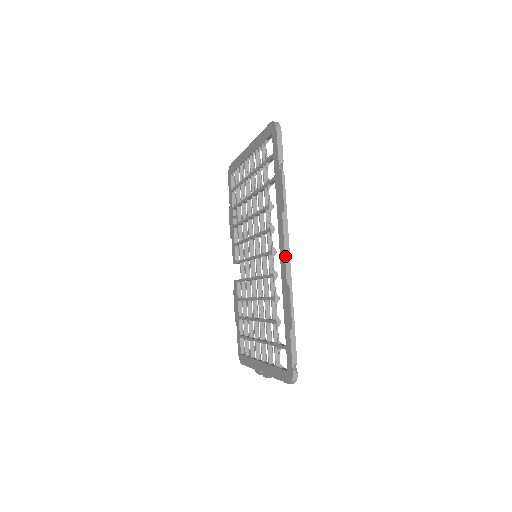
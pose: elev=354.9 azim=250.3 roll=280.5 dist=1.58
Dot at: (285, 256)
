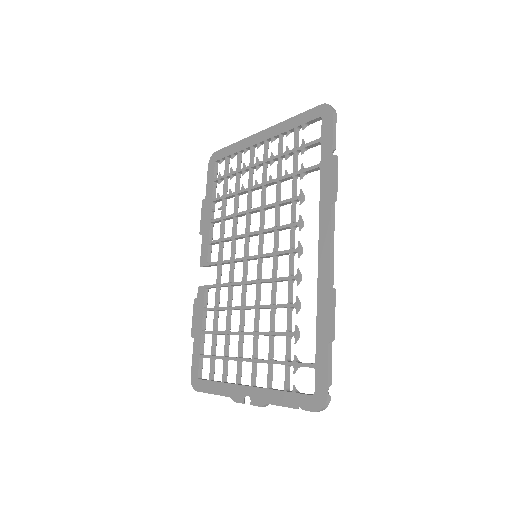
Dot at: (330, 254)
